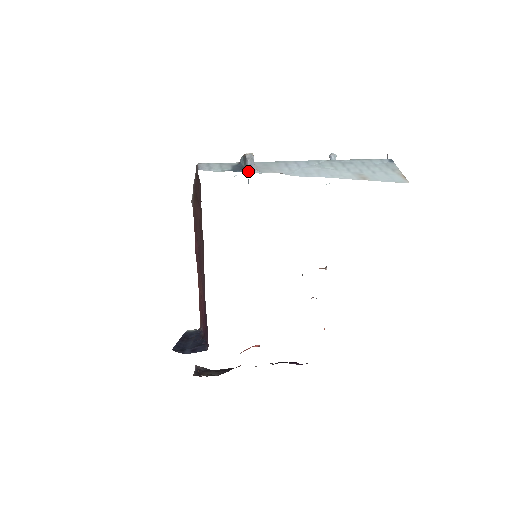
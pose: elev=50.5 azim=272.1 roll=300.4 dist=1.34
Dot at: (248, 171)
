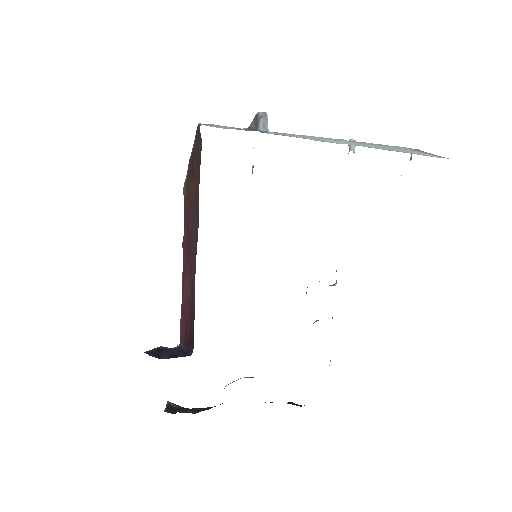
Dot at: (260, 131)
